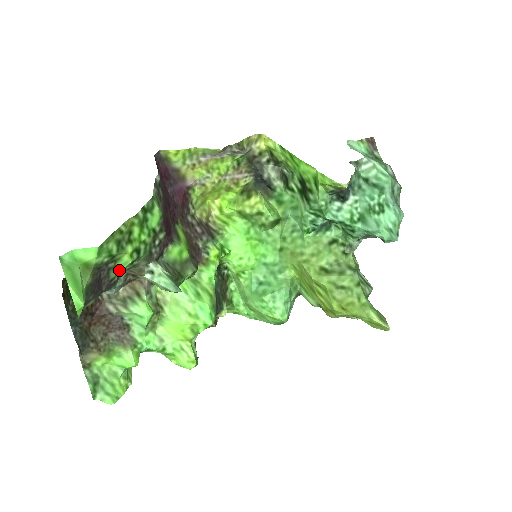
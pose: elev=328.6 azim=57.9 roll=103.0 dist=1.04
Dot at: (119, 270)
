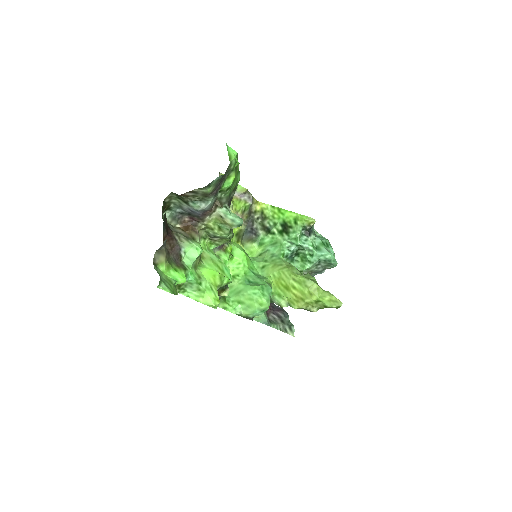
Dot at: (224, 186)
